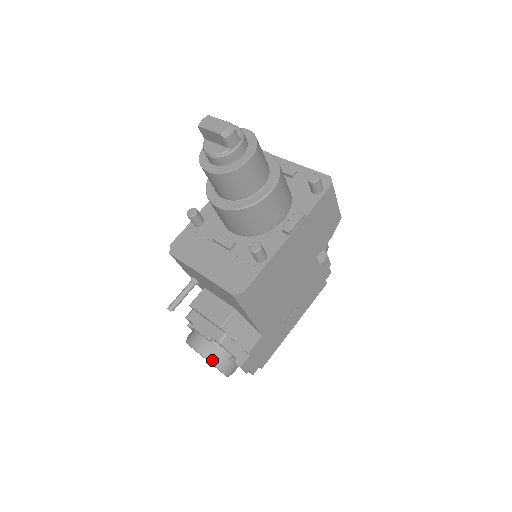
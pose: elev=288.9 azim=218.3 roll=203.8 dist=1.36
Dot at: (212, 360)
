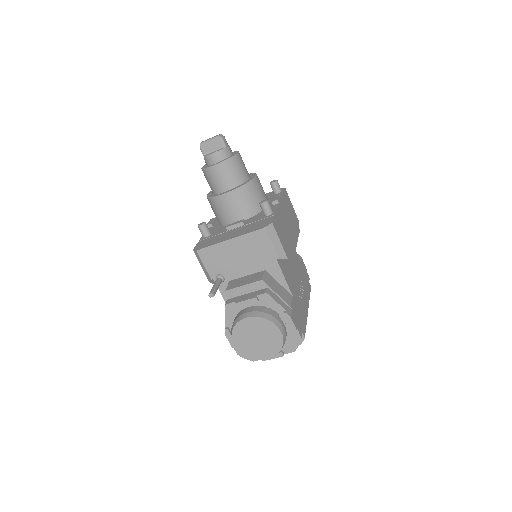
Dot at: (266, 317)
